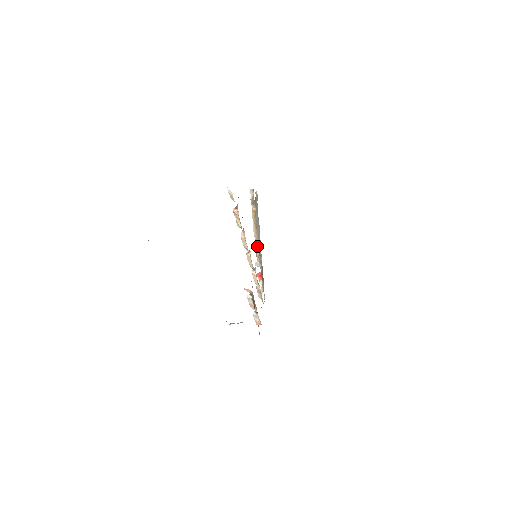
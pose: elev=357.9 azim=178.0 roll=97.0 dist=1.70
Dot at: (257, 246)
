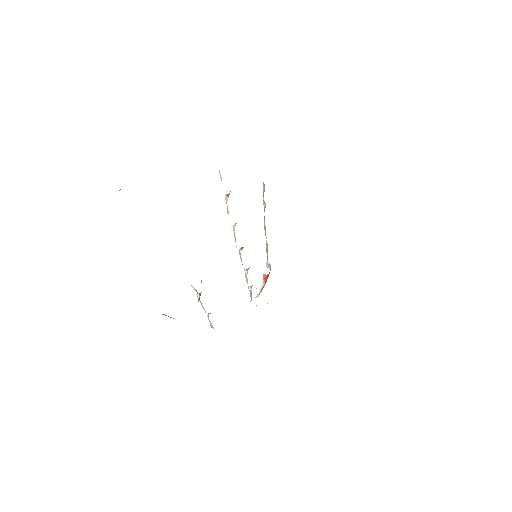
Dot at: (267, 246)
